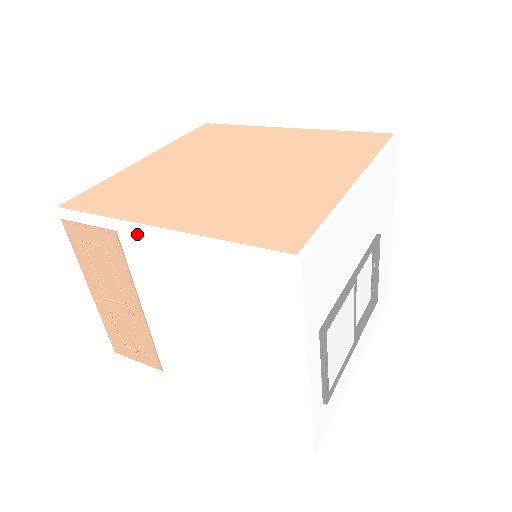
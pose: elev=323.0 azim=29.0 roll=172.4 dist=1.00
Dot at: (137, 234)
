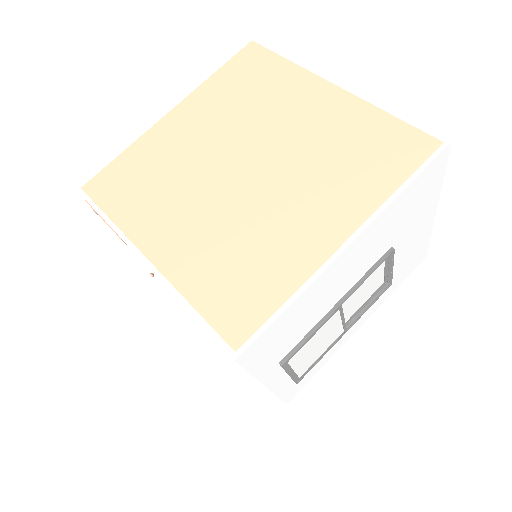
Dot at: occluded
